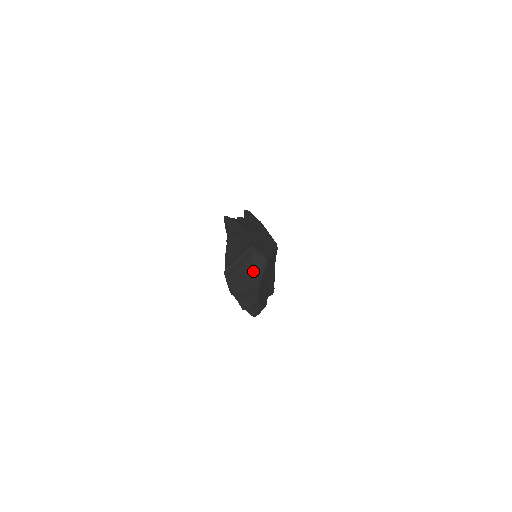
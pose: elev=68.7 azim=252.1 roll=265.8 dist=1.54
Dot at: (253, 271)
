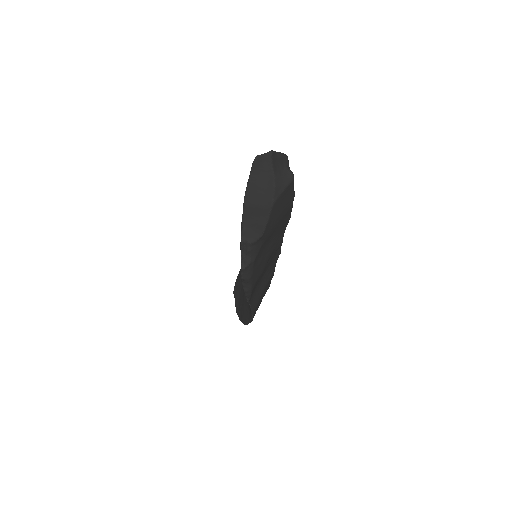
Dot at: (279, 177)
